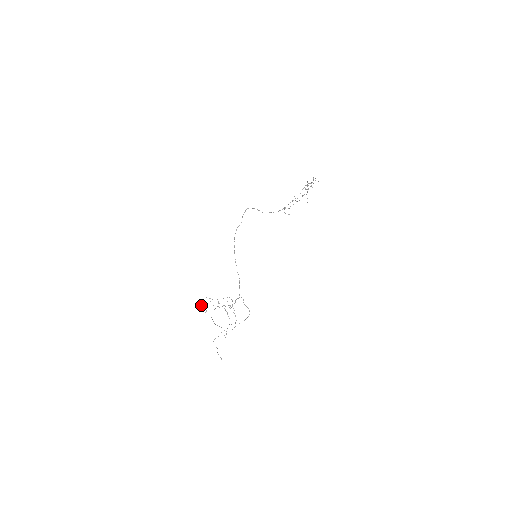
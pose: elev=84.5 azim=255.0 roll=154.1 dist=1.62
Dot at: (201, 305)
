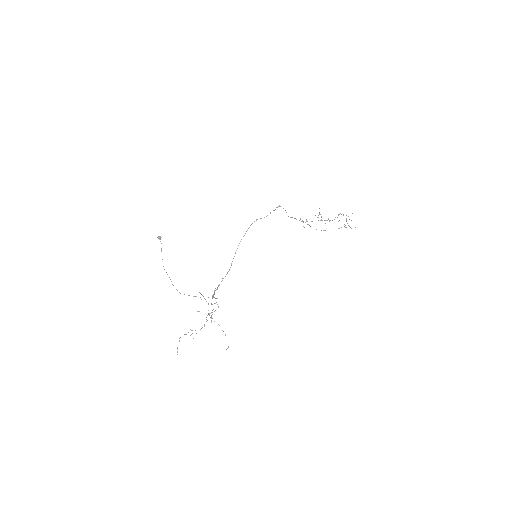
Dot at: (158, 236)
